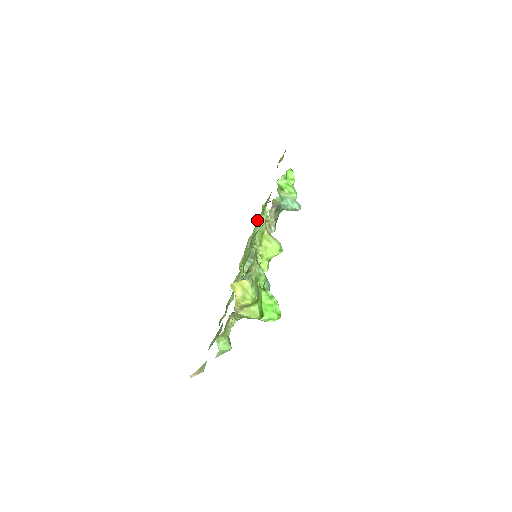
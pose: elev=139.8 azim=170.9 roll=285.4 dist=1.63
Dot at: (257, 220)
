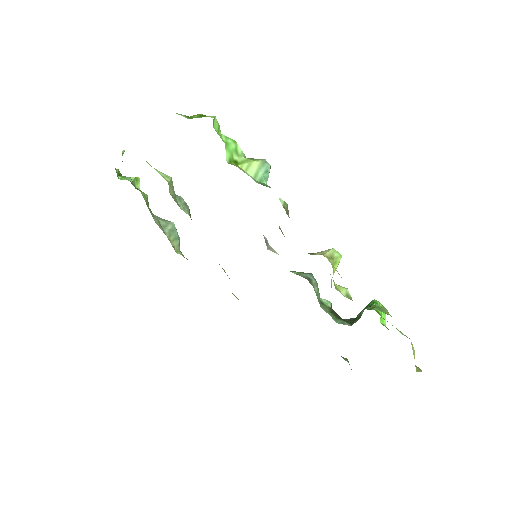
Dot at: occluded
